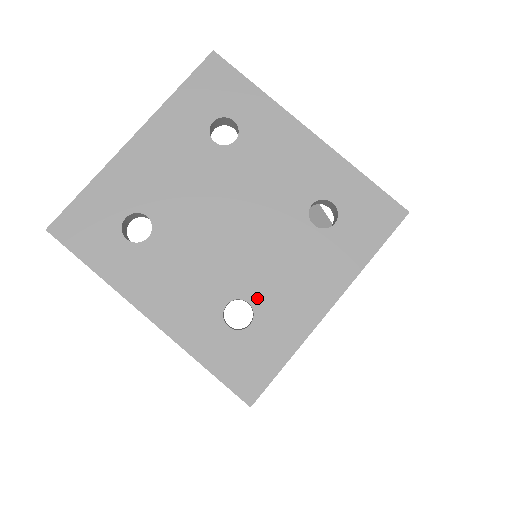
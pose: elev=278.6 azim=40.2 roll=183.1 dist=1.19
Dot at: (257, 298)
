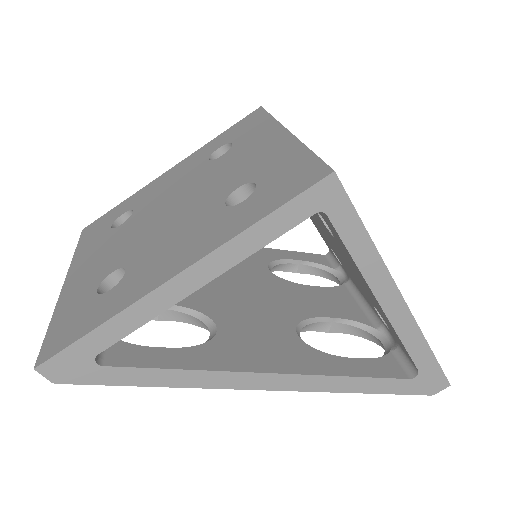
Dot at: (239, 182)
